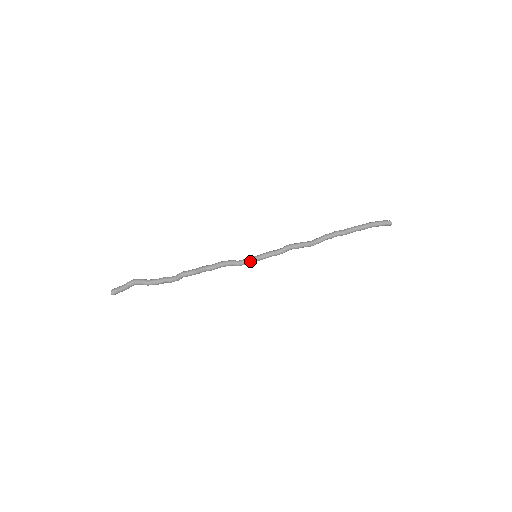
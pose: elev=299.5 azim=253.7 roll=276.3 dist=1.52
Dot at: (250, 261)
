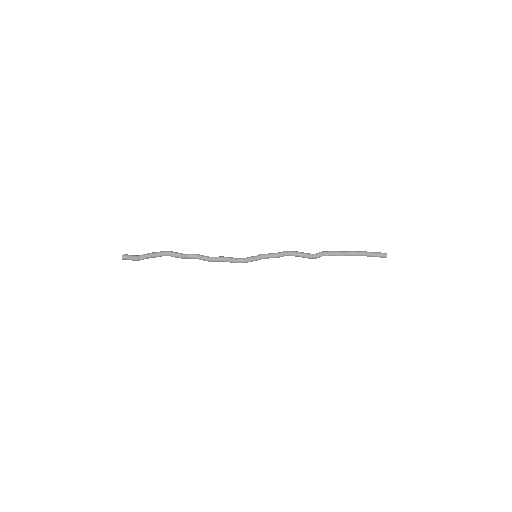
Dot at: (250, 258)
